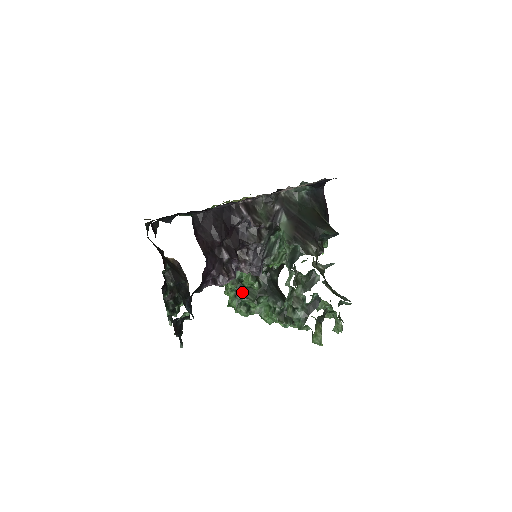
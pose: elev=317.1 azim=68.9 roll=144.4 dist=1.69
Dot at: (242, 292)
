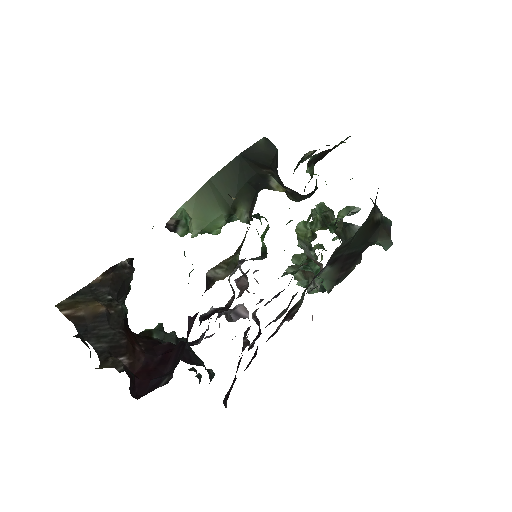
Dot at: occluded
